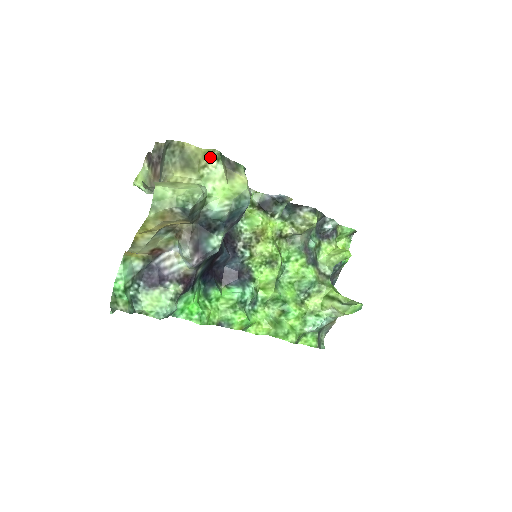
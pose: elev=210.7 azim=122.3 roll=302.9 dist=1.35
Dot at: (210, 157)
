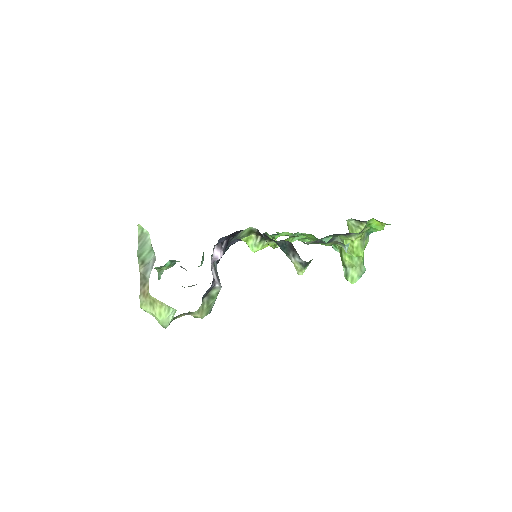
Dot at: occluded
